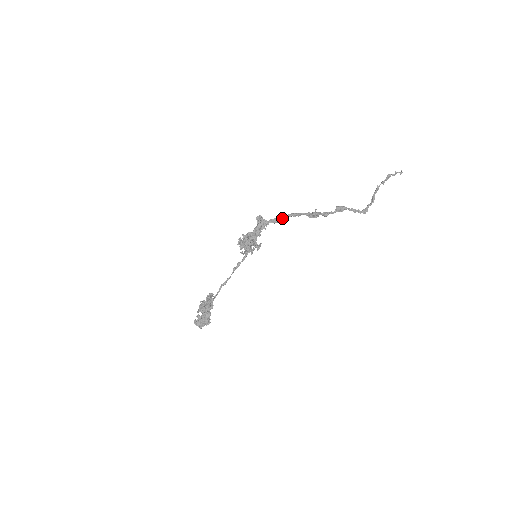
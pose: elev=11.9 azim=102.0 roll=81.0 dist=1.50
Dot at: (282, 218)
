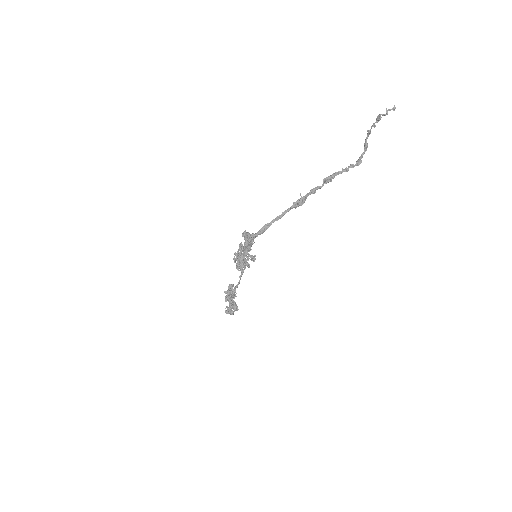
Dot at: (267, 227)
